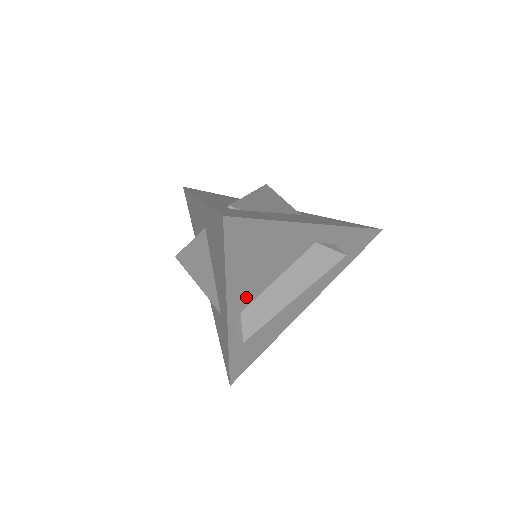
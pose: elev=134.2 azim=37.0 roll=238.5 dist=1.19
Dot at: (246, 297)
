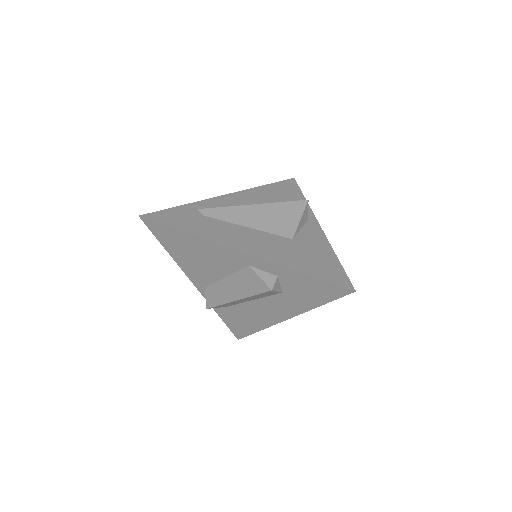
Dot at: (202, 278)
